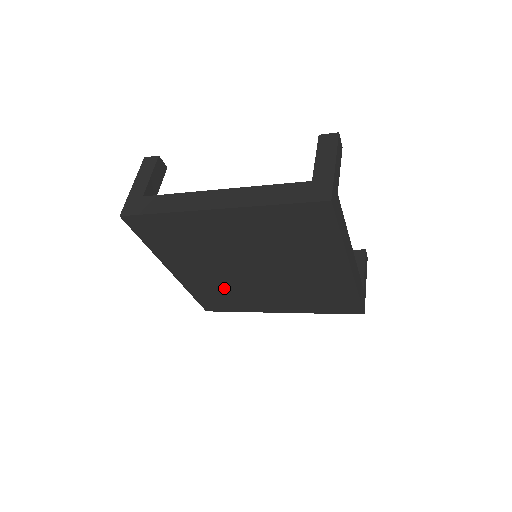
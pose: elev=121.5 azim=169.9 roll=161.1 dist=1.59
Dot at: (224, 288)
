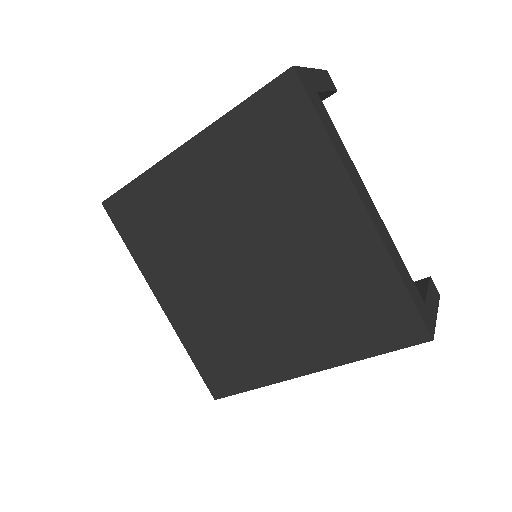
Dot at: (224, 326)
